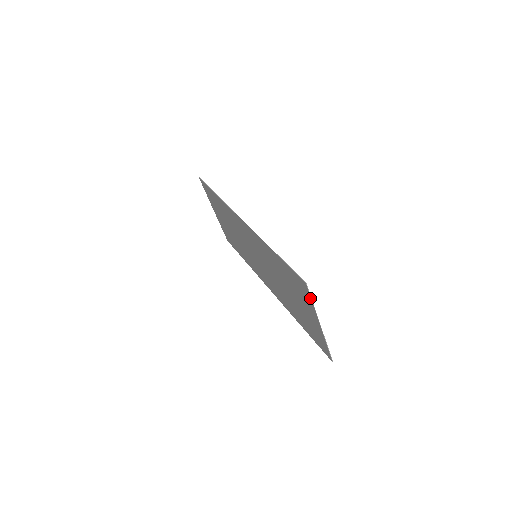
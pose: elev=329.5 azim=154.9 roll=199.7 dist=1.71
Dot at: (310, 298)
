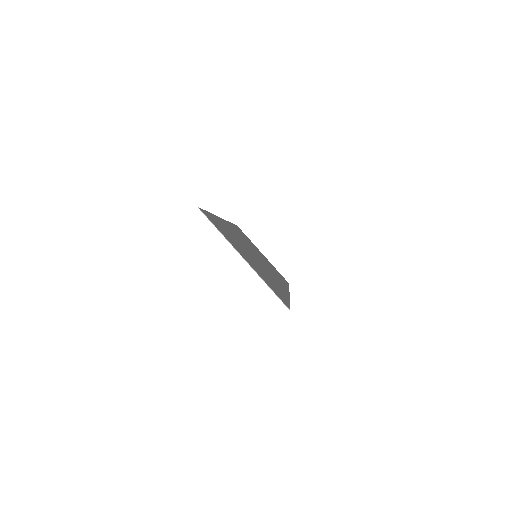
Dot at: (214, 225)
